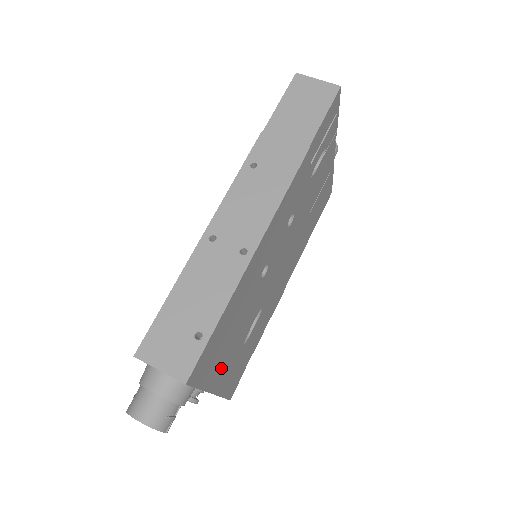
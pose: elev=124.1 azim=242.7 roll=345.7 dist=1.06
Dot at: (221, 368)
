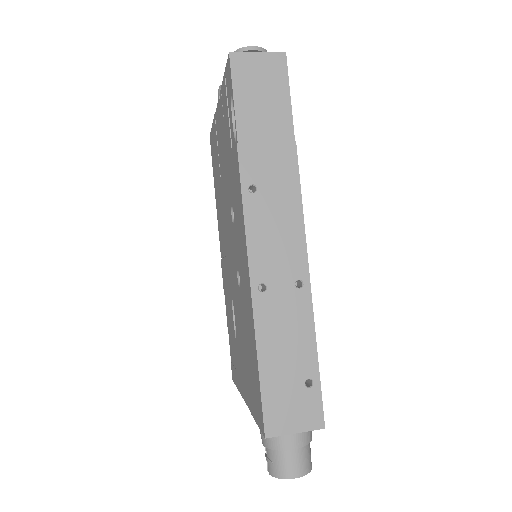
Dot at: occluded
